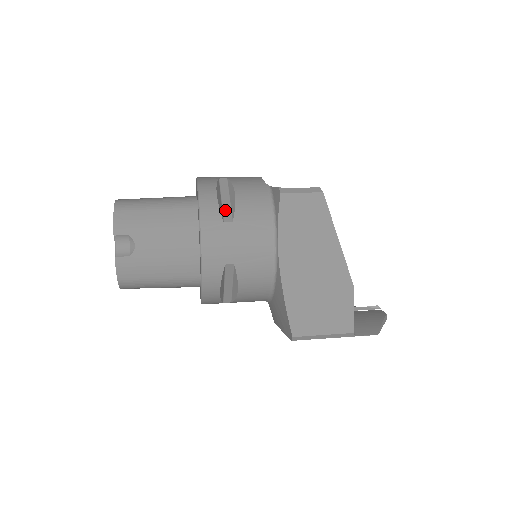
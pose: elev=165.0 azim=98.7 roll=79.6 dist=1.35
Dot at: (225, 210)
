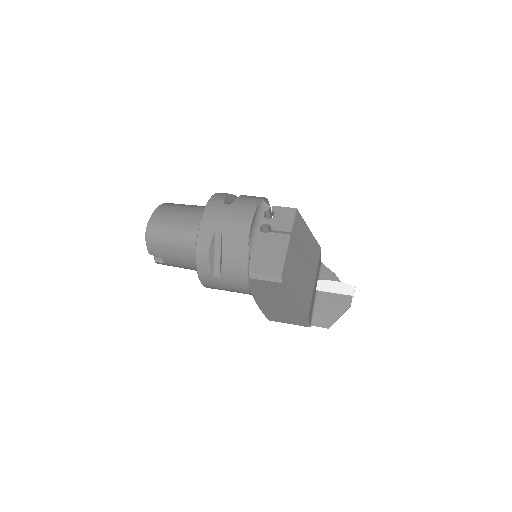
Dot at: (216, 265)
